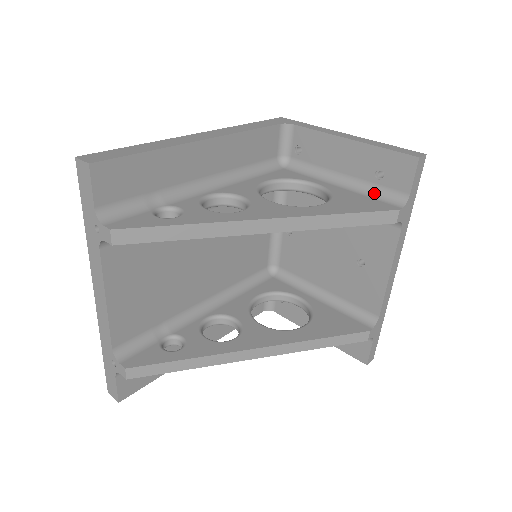
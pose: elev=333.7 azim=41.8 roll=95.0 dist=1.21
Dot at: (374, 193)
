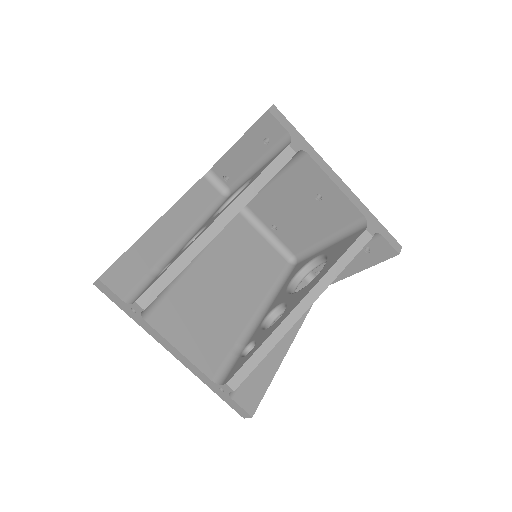
Dot at: (274, 153)
